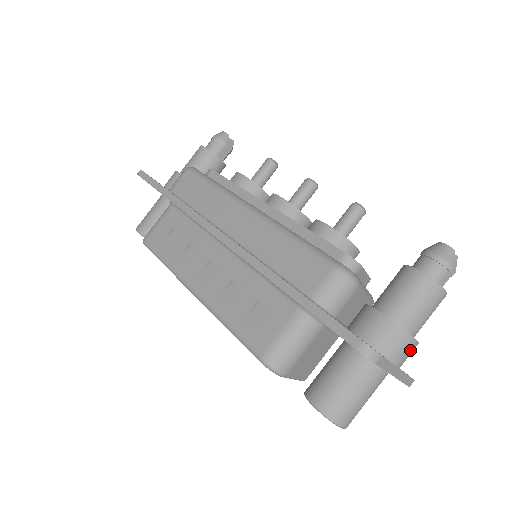
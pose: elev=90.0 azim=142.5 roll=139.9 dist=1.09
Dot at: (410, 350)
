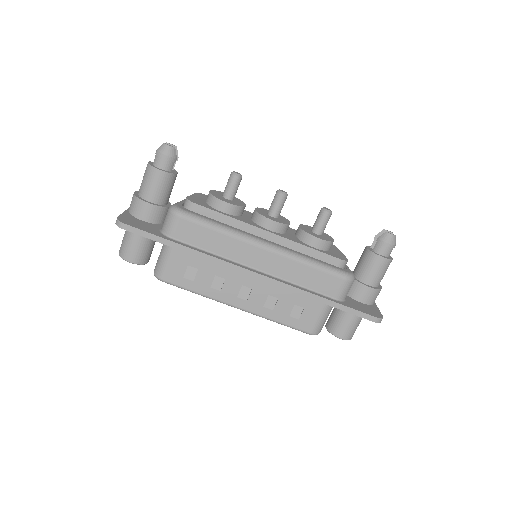
Dot at: occluded
